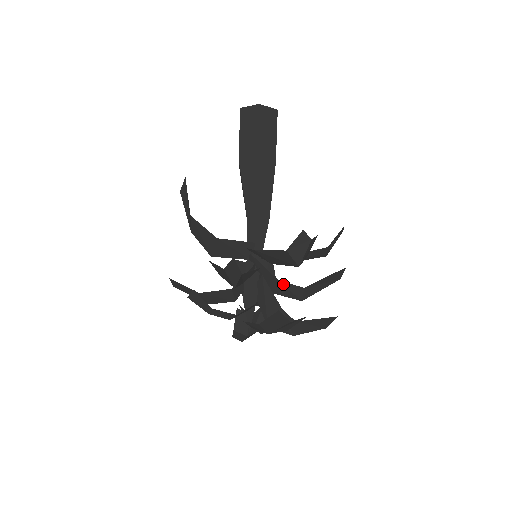
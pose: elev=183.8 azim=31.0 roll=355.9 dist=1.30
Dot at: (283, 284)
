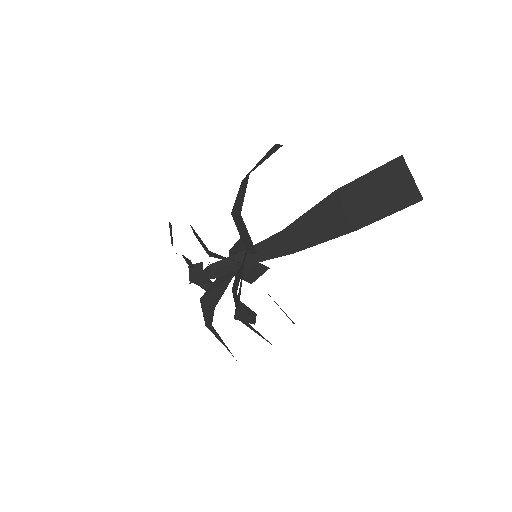
Dot at: (237, 298)
